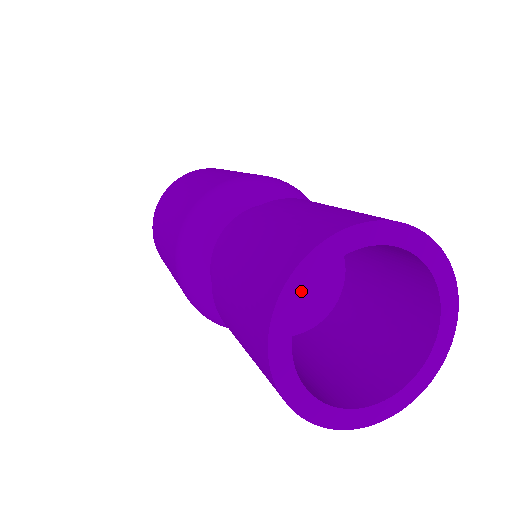
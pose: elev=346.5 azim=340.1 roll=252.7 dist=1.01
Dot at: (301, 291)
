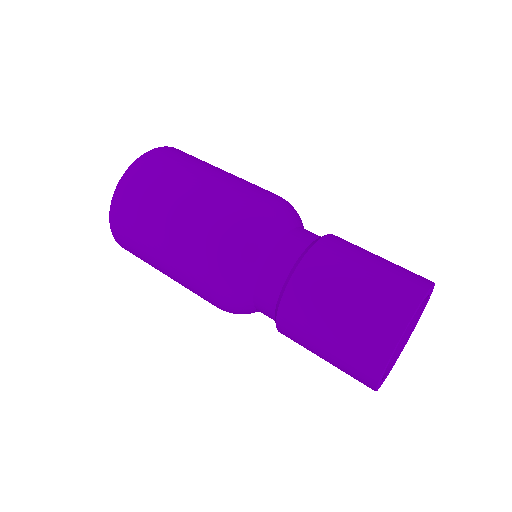
Dot at: (383, 374)
